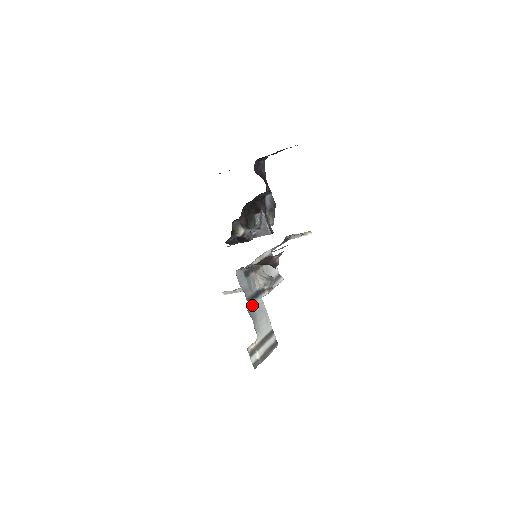
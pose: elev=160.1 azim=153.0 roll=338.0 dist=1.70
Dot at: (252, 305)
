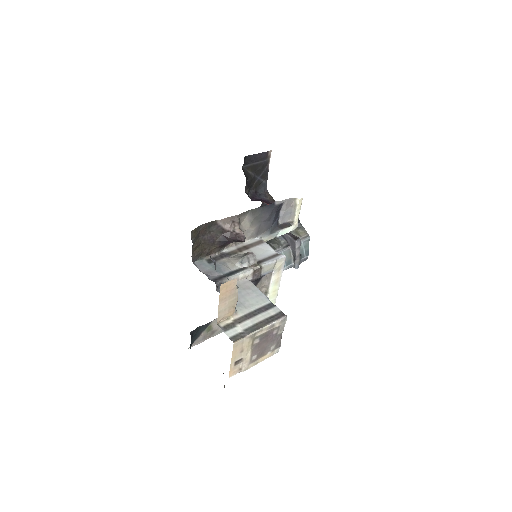
Dot at: (220, 283)
